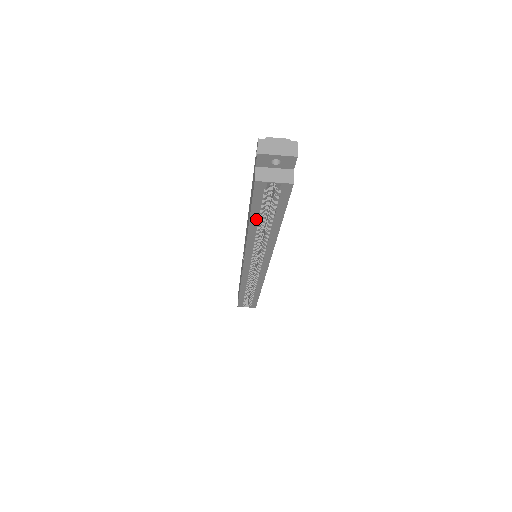
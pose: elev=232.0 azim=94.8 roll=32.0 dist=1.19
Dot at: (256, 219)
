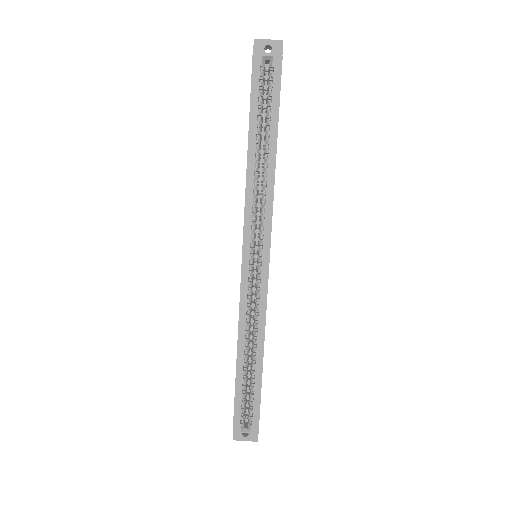
Dot at: (255, 126)
